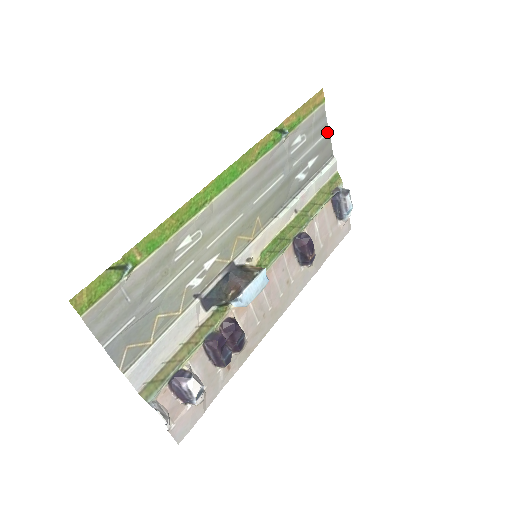
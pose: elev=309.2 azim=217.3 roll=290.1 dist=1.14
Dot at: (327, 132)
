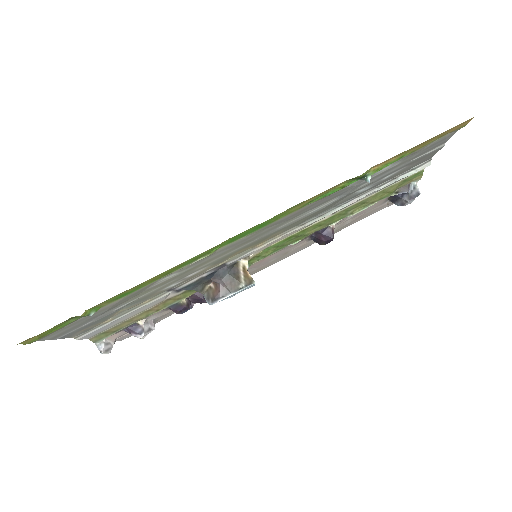
Dot at: (441, 145)
